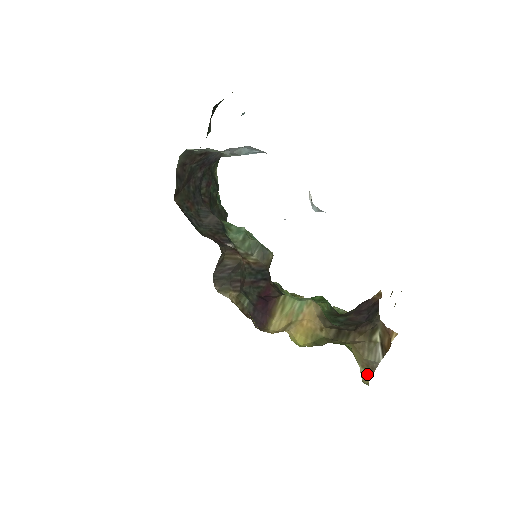
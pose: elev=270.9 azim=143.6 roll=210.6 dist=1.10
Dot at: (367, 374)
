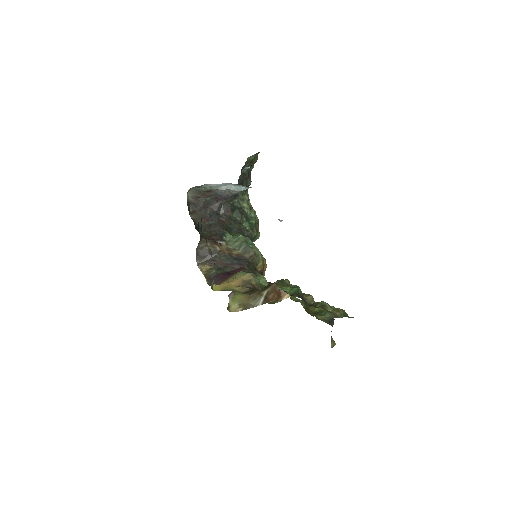
Dot at: (239, 309)
